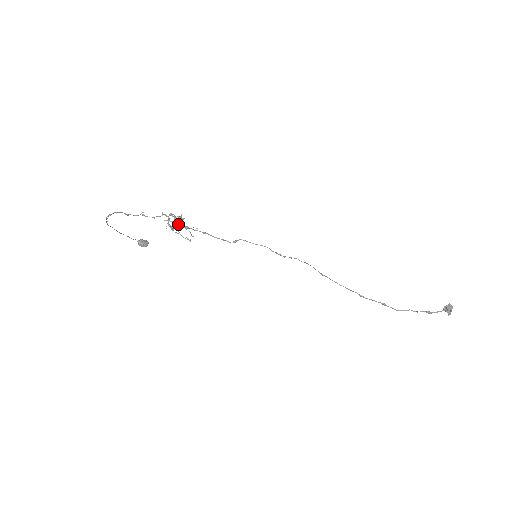
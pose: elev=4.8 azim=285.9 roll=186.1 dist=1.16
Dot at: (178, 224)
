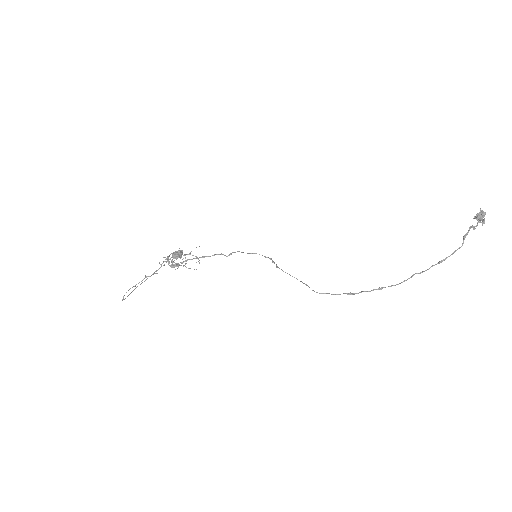
Dot at: (178, 263)
